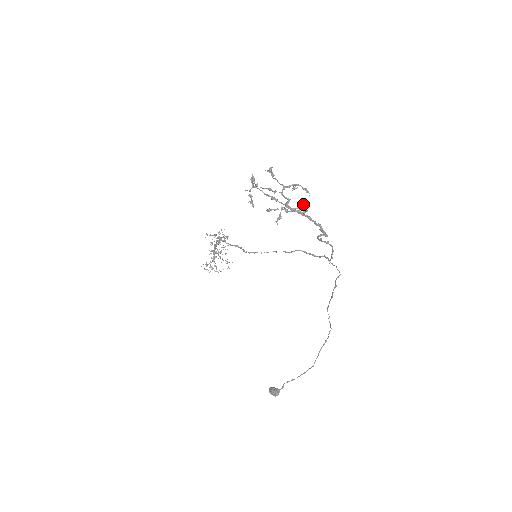
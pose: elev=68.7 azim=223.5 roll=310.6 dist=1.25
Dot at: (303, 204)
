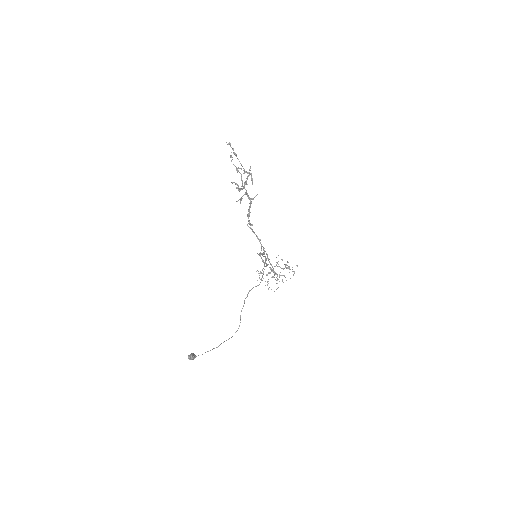
Dot at: (255, 196)
